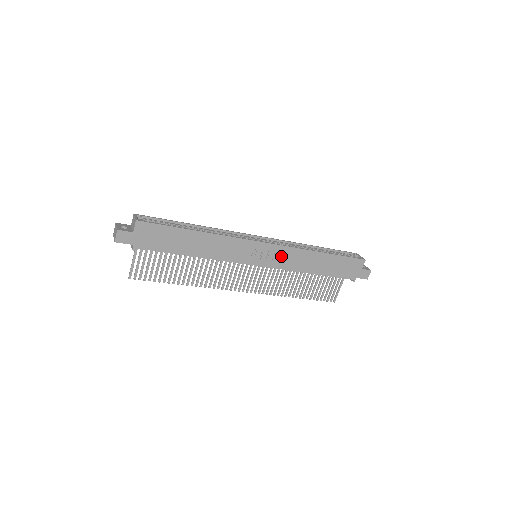
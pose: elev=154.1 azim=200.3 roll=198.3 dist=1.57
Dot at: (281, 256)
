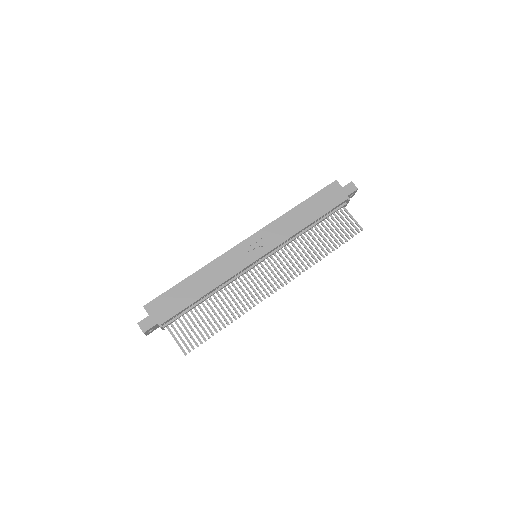
Dot at: (269, 236)
